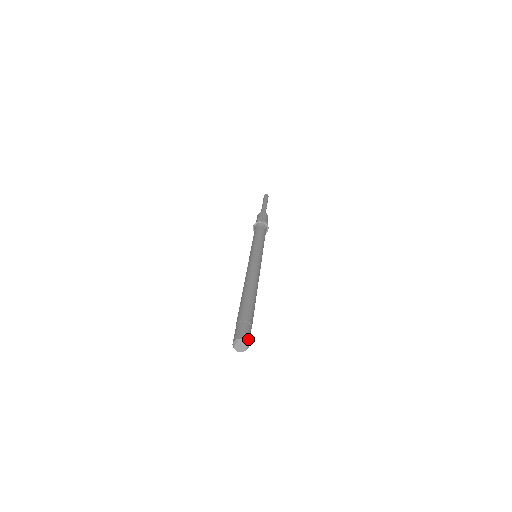
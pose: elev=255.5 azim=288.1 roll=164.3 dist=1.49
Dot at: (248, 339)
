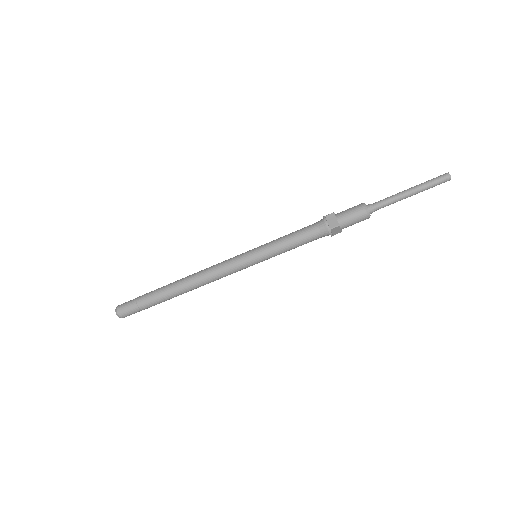
Dot at: occluded
